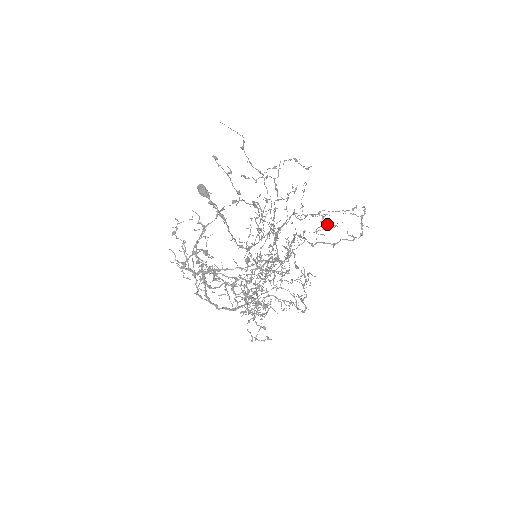
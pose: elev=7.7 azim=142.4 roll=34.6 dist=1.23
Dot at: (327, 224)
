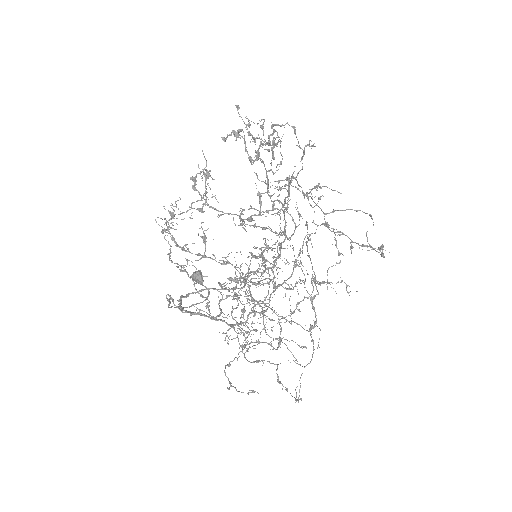
Dot at: (340, 260)
